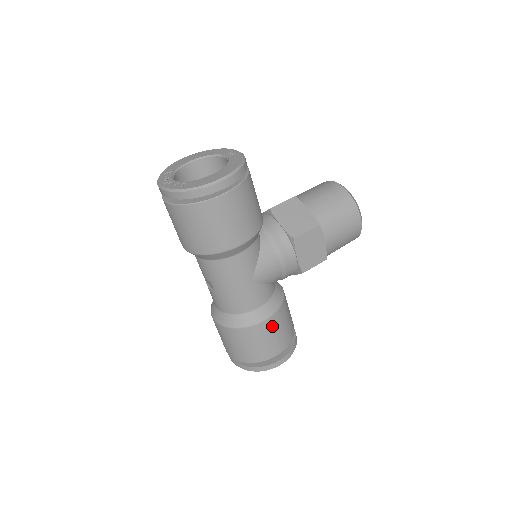
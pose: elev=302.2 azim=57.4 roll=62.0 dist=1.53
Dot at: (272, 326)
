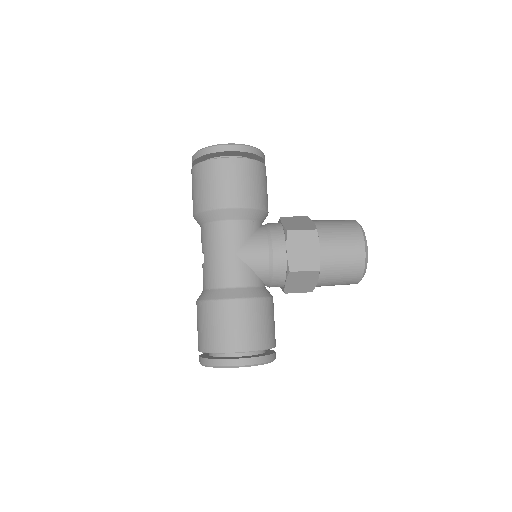
Dot at: (243, 311)
